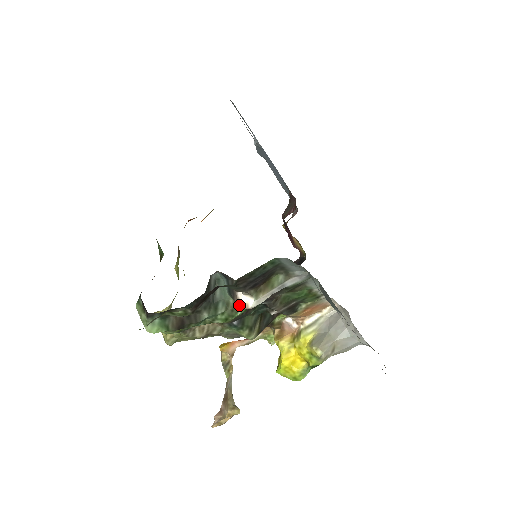
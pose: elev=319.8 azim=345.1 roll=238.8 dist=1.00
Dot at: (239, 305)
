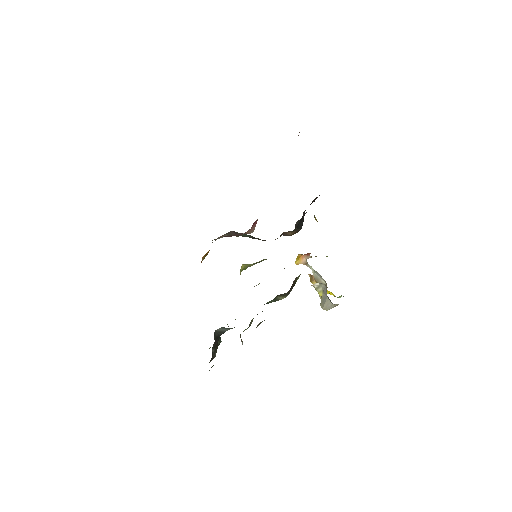
Dot at: occluded
